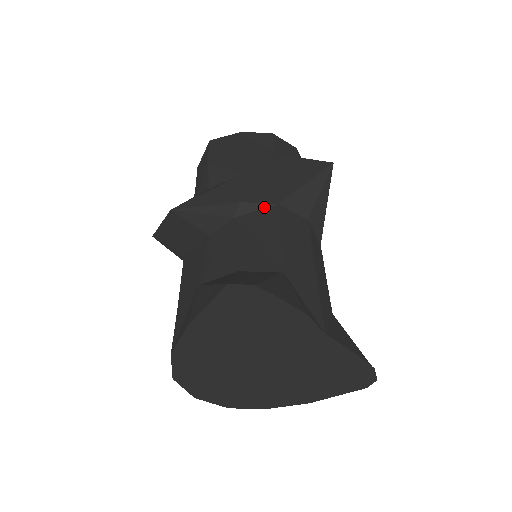
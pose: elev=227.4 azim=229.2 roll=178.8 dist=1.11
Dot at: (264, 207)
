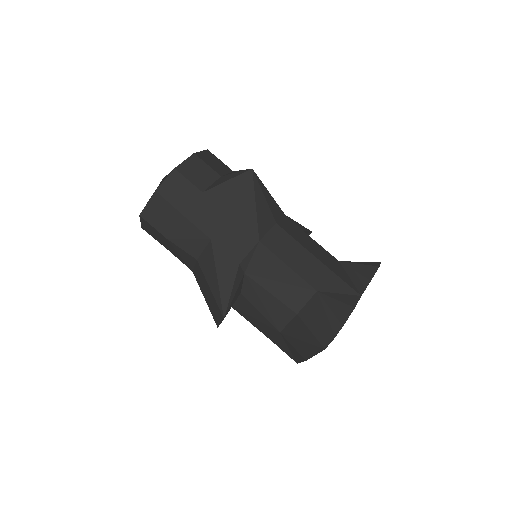
Dot at: (254, 251)
